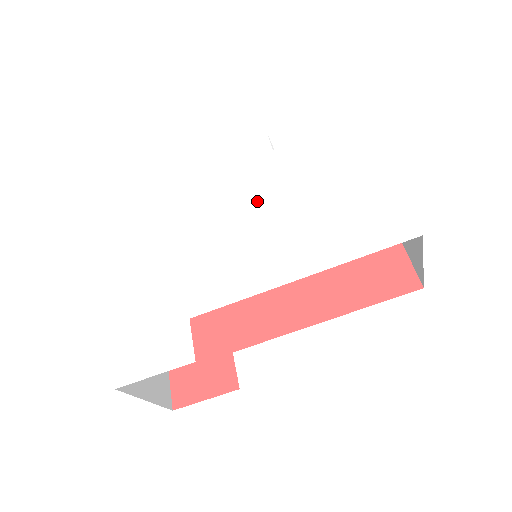
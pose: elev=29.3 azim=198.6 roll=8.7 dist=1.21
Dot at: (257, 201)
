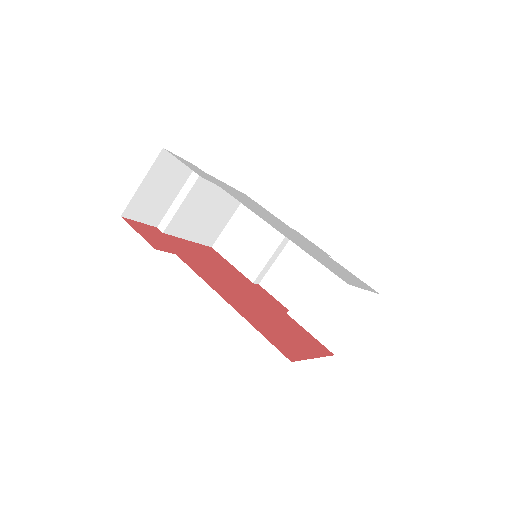
Dot at: (298, 237)
